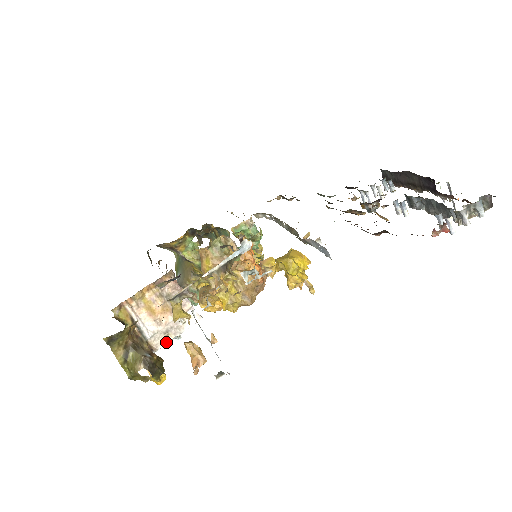
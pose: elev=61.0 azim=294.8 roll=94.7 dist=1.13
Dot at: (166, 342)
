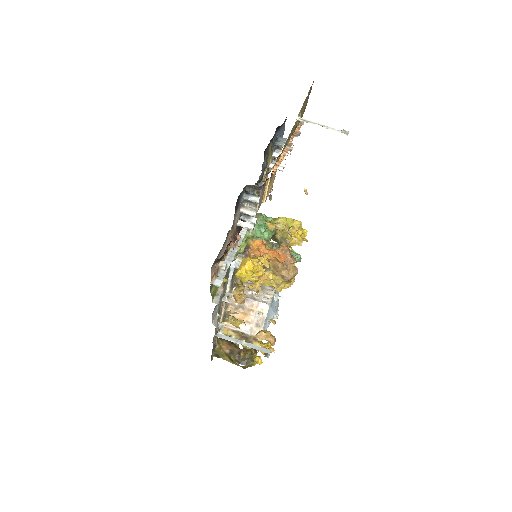
Dot at: occluded
